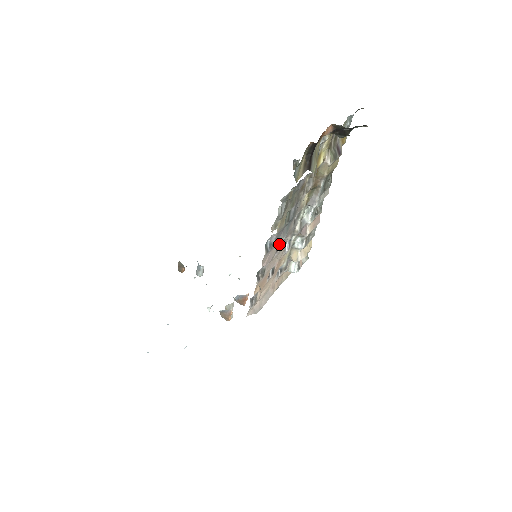
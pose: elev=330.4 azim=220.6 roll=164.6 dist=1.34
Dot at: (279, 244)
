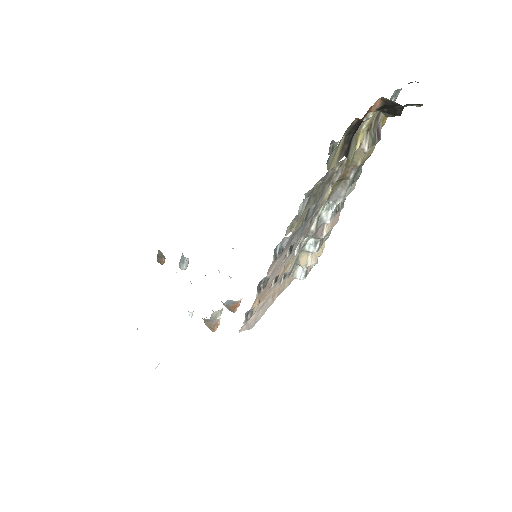
Dot at: (289, 247)
